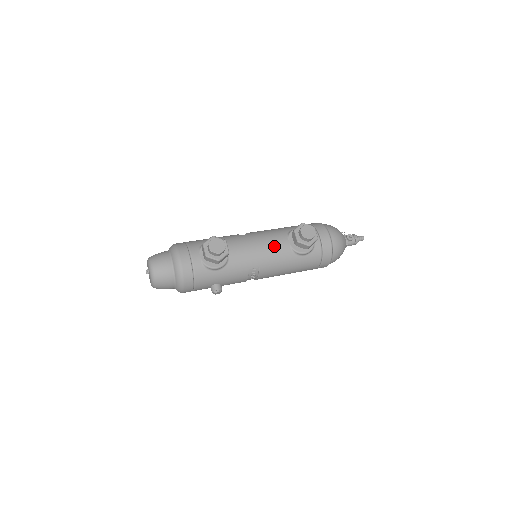
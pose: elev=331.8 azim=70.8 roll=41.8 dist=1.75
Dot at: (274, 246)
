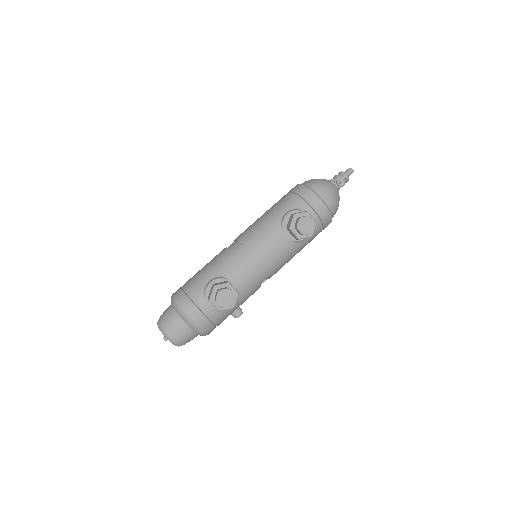
Dot at: (274, 249)
